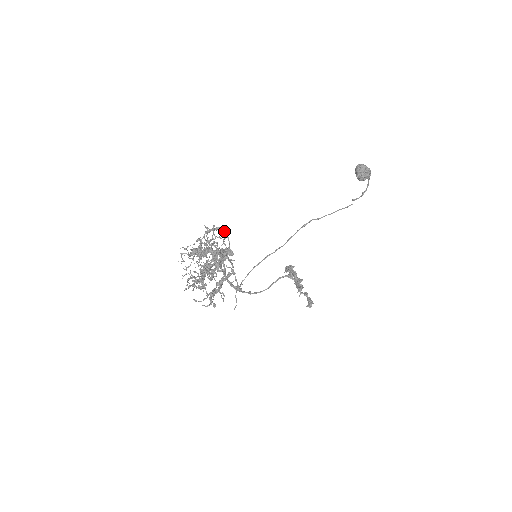
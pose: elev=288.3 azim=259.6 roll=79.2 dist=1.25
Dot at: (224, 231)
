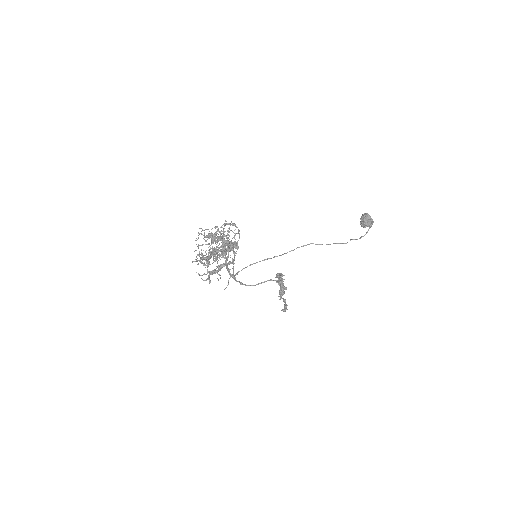
Dot at: occluded
